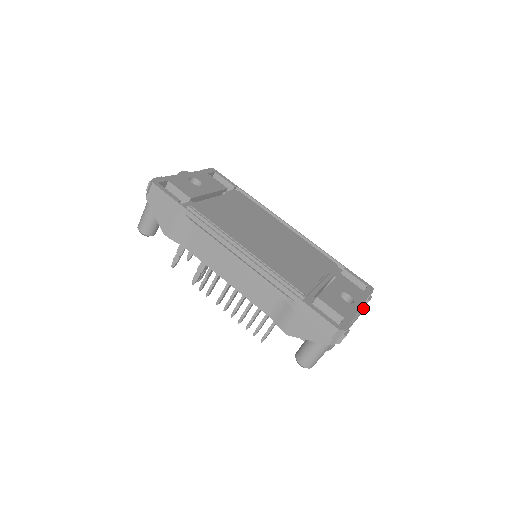
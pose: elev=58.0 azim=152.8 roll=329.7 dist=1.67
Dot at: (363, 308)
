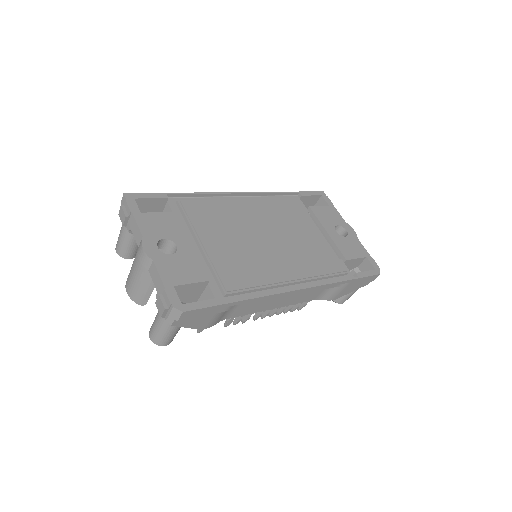
Dot at: (351, 228)
